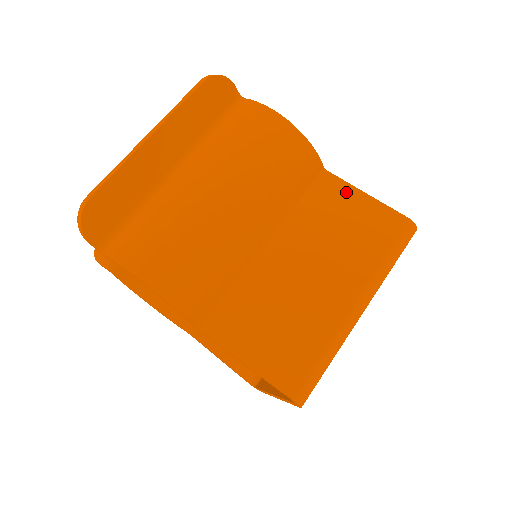
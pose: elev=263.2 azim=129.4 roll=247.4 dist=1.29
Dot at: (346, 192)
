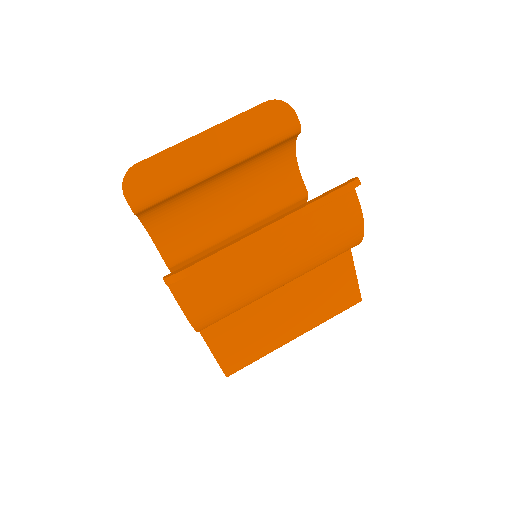
Dot at: (347, 268)
